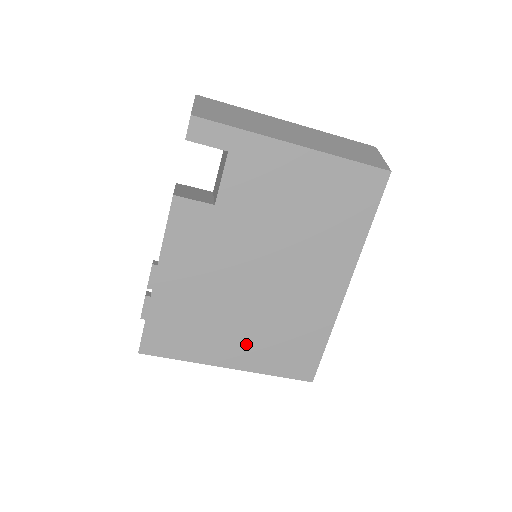
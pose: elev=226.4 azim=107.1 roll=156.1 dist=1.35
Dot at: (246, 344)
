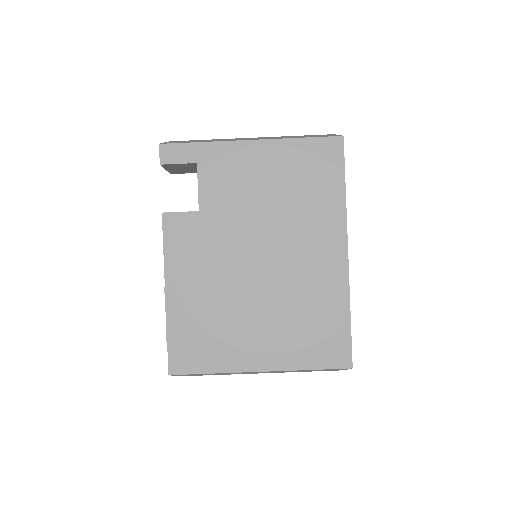
Dot at: (269, 340)
